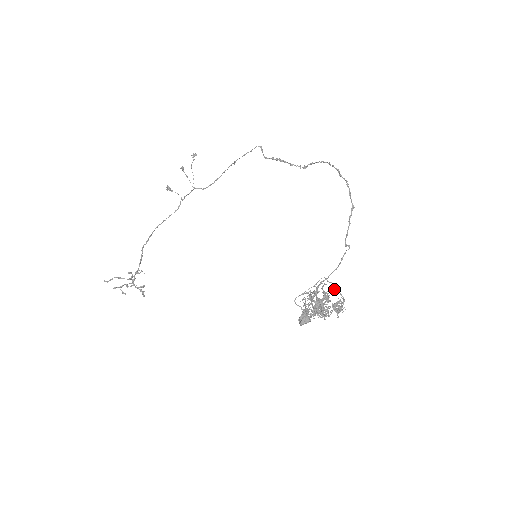
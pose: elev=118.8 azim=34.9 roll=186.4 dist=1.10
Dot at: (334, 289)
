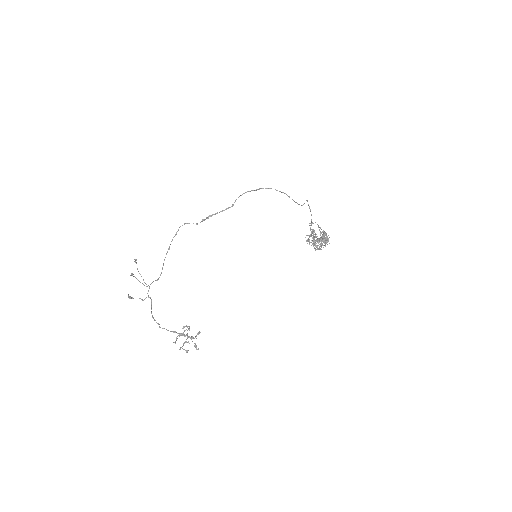
Dot at: occluded
